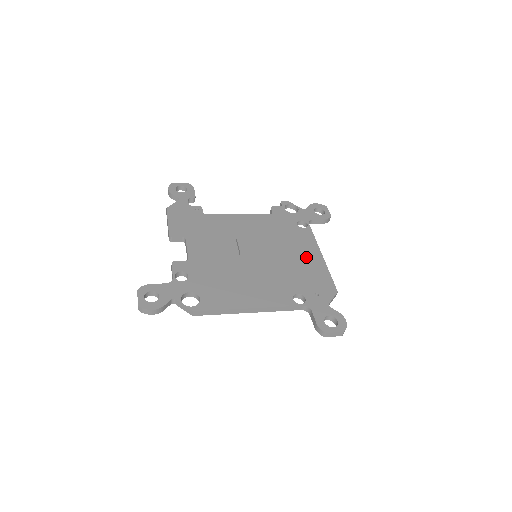
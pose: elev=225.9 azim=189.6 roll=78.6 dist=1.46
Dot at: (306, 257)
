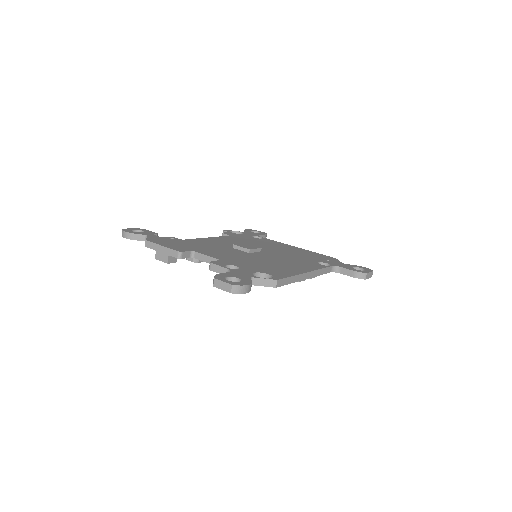
Dot at: (290, 249)
